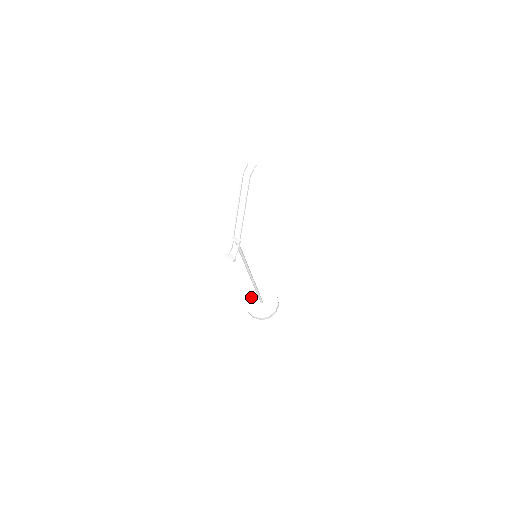
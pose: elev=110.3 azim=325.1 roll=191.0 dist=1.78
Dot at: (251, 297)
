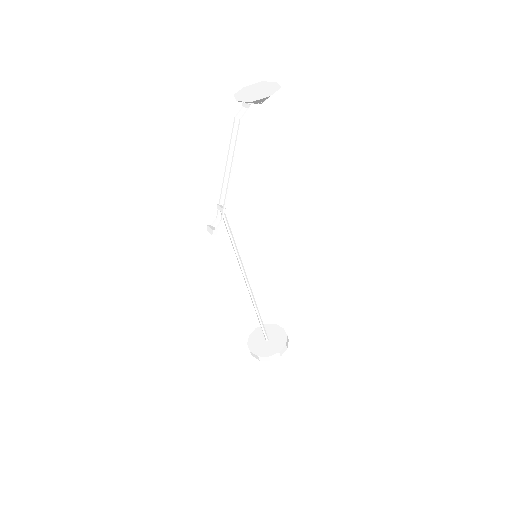
Dot at: (257, 332)
